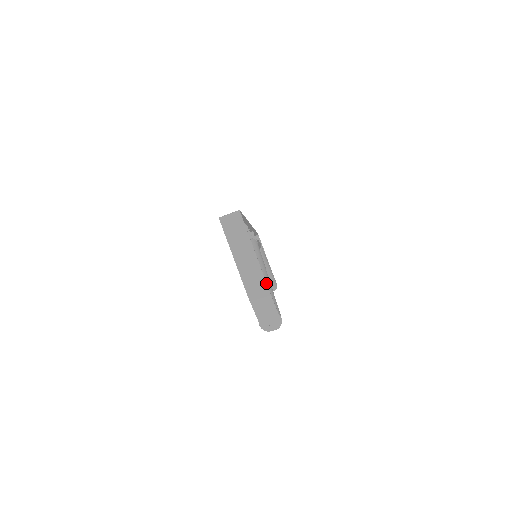
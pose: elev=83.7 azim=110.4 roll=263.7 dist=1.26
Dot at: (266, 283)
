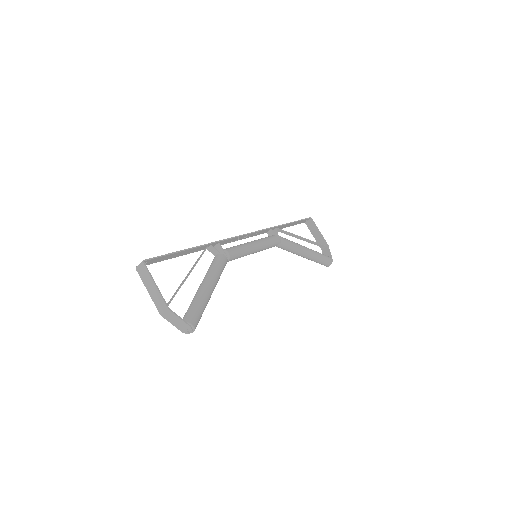
Dot at: (166, 306)
